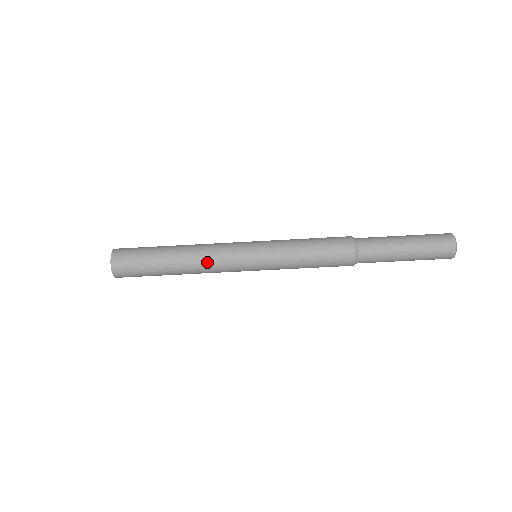
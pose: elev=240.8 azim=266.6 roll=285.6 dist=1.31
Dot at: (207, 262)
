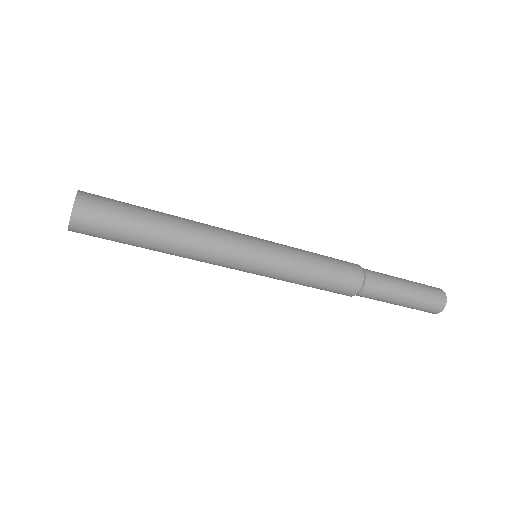
Dot at: (206, 240)
